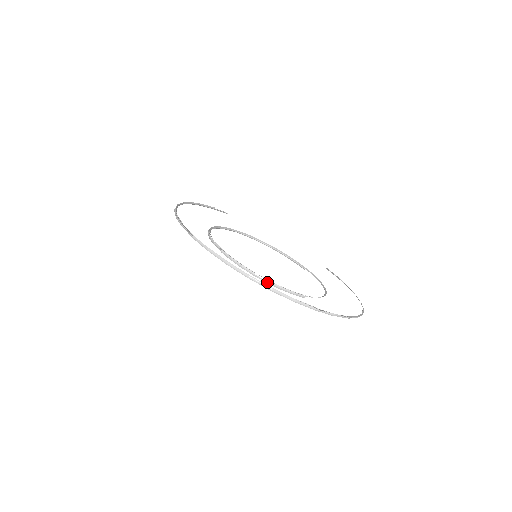
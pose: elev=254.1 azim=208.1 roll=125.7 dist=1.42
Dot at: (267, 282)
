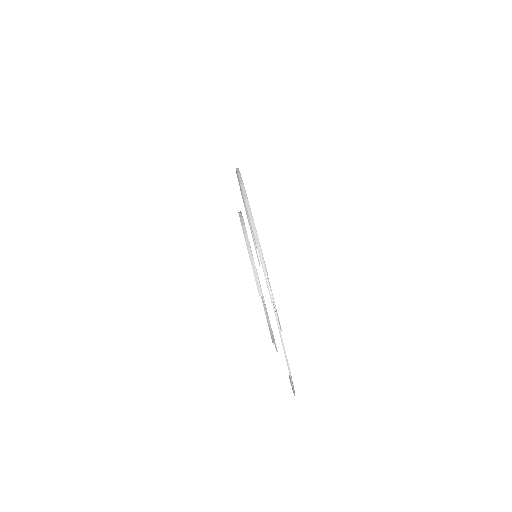
Dot at: (248, 248)
